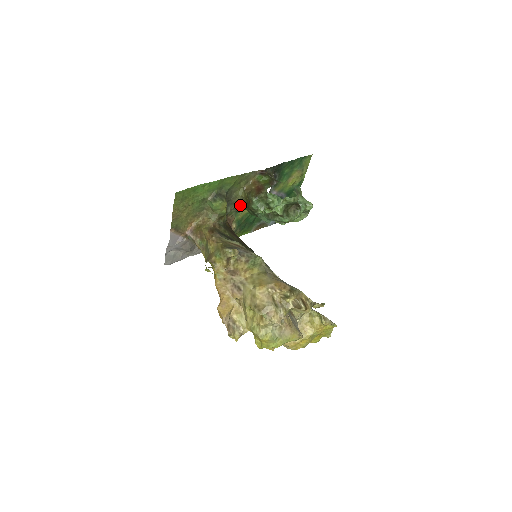
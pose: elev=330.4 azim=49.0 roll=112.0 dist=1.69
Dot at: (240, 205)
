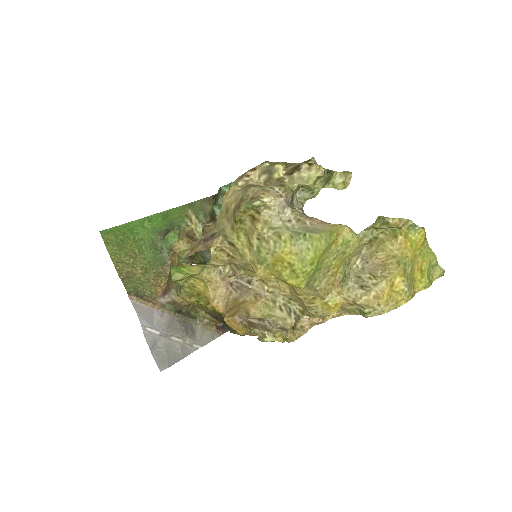
Dot at: occluded
